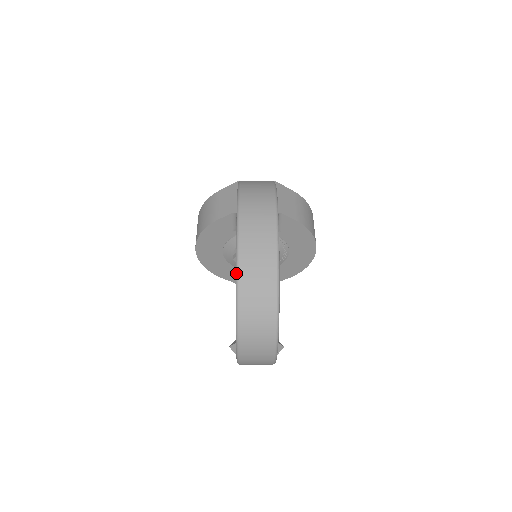
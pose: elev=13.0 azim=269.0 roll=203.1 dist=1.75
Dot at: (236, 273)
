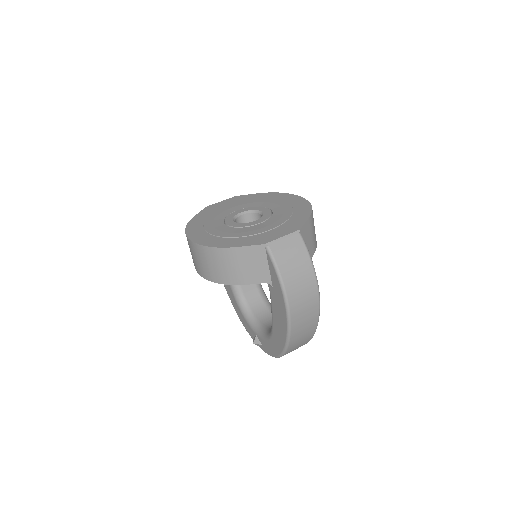
Dot at: (286, 347)
